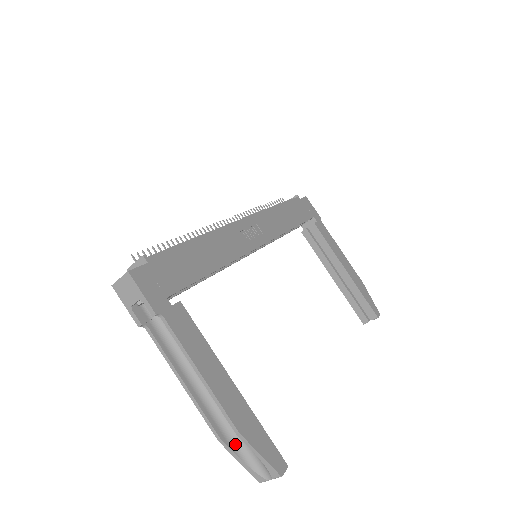
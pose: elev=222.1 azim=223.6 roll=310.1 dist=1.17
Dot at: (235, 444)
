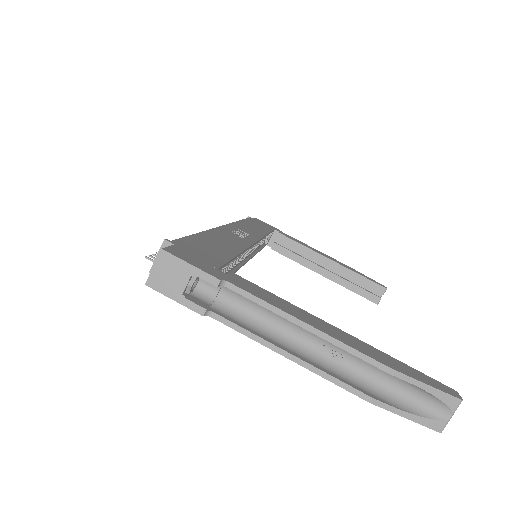
Dot at: (388, 398)
